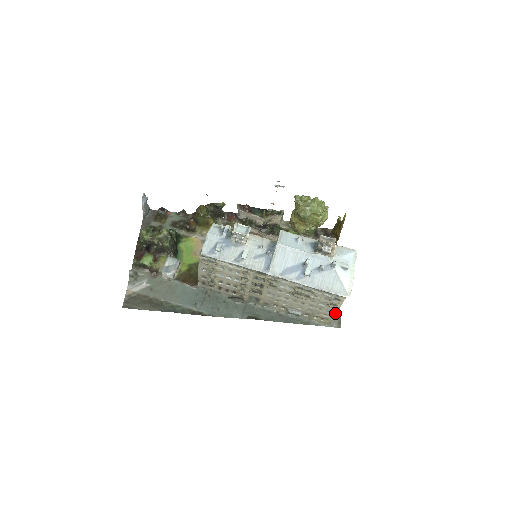
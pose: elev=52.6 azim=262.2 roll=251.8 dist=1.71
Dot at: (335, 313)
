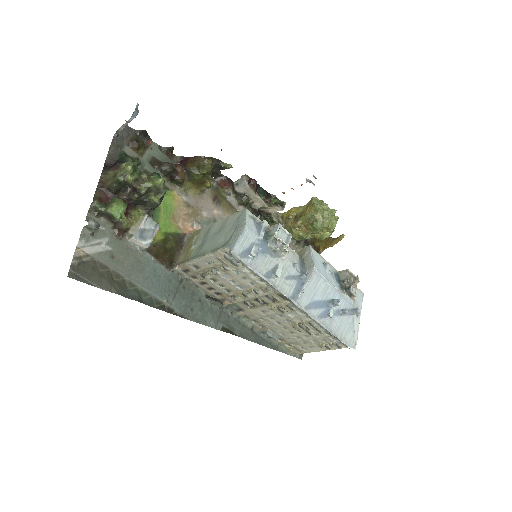
Dot at: (316, 351)
